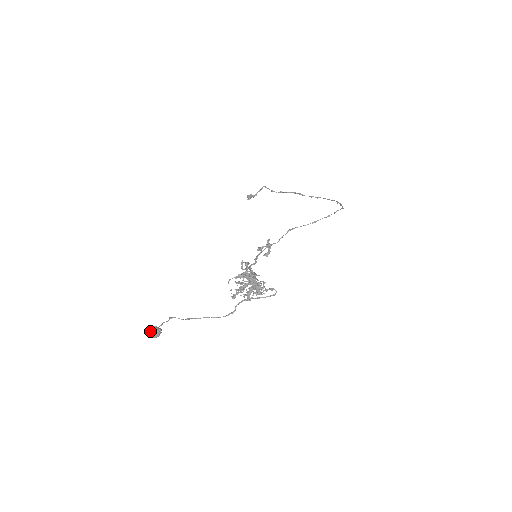
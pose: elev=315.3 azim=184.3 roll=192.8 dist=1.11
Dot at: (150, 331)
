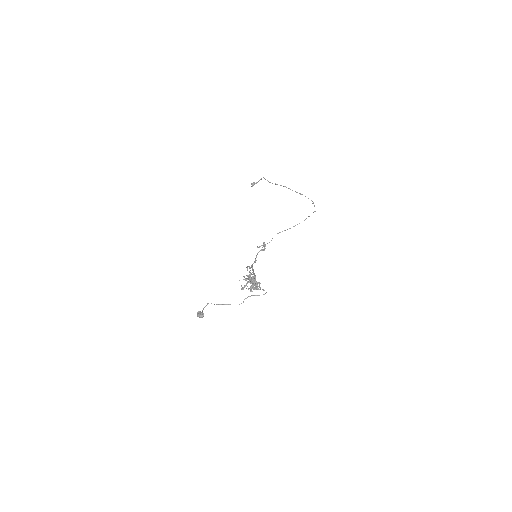
Dot at: (198, 315)
